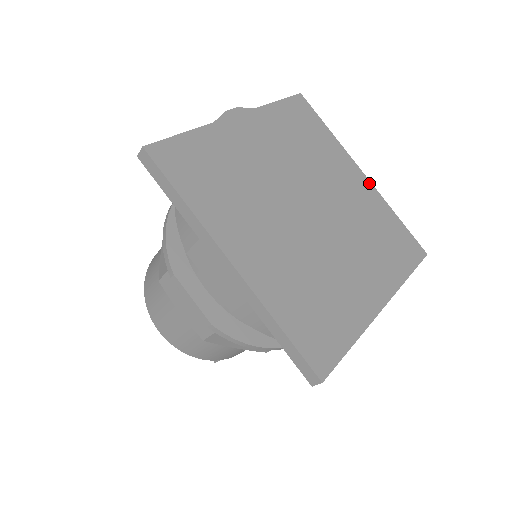
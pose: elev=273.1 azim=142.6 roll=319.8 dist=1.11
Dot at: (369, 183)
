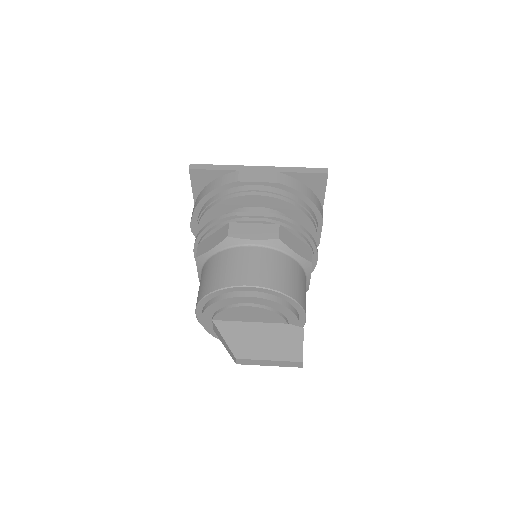
Dot at: occluded
